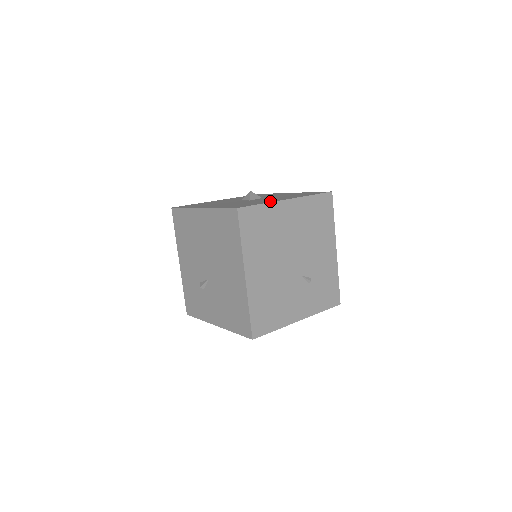
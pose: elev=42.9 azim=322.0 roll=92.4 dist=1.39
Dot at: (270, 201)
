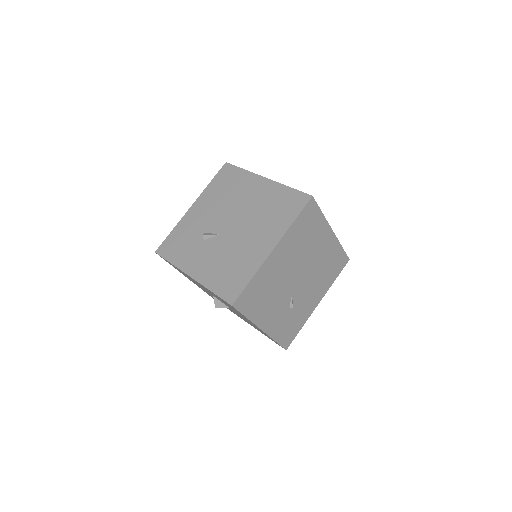
Dot at: occluded
